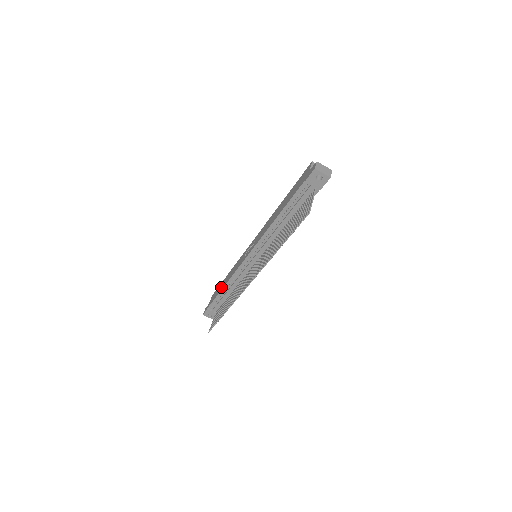
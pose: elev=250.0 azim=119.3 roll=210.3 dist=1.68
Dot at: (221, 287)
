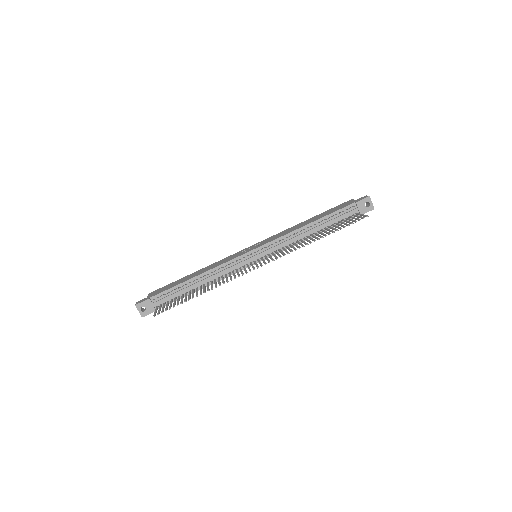
Dot at: (185, 279)
